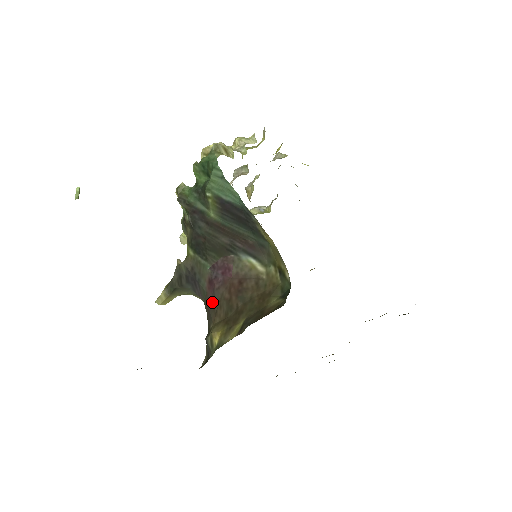
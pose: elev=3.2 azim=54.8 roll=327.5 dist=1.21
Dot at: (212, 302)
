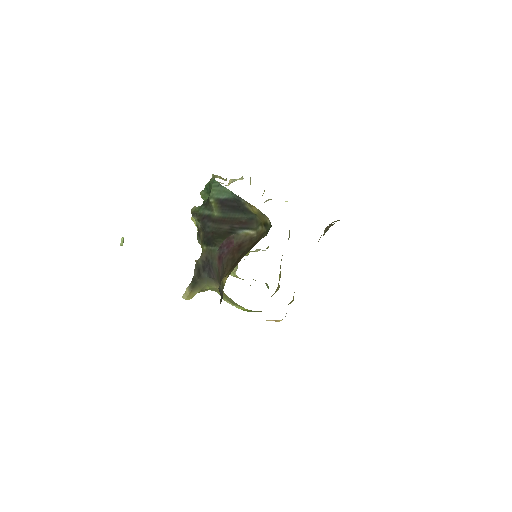
Dot at: (222, 269)
